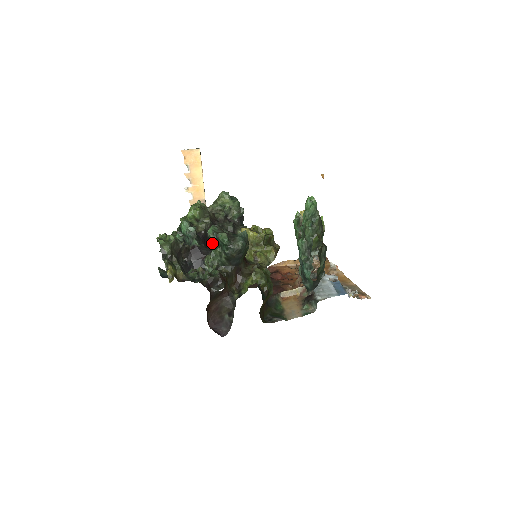
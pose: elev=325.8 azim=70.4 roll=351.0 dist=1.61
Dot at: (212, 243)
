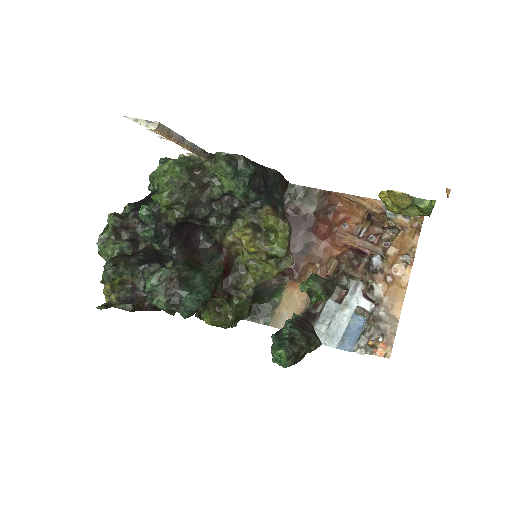
Dot at: occluded
